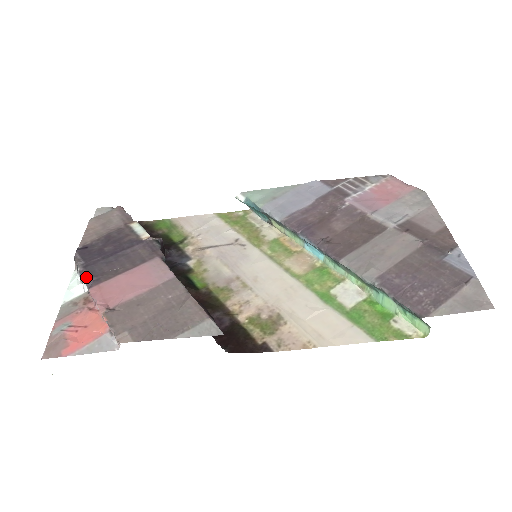
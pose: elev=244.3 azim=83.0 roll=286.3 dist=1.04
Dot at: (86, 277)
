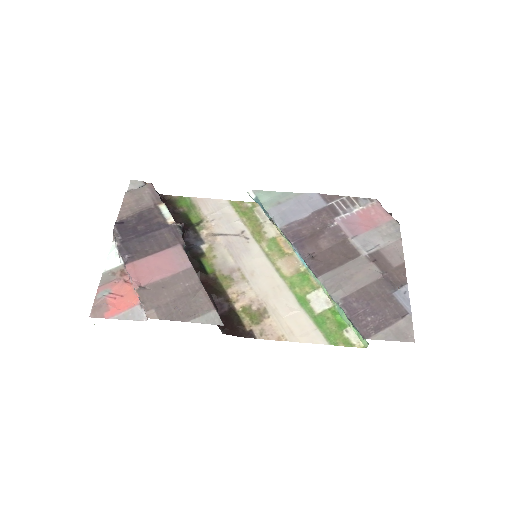
Dot at: (123, 253)
